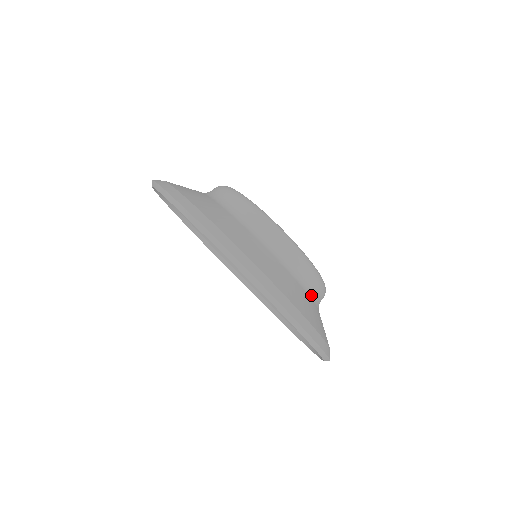
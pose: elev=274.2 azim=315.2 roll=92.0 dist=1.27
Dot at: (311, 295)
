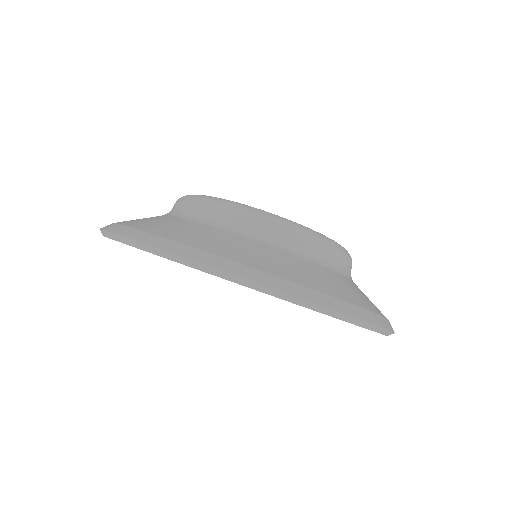
Dot at: (351, 279)
